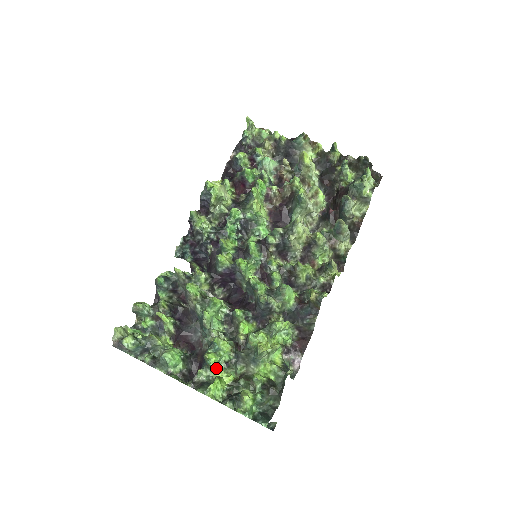
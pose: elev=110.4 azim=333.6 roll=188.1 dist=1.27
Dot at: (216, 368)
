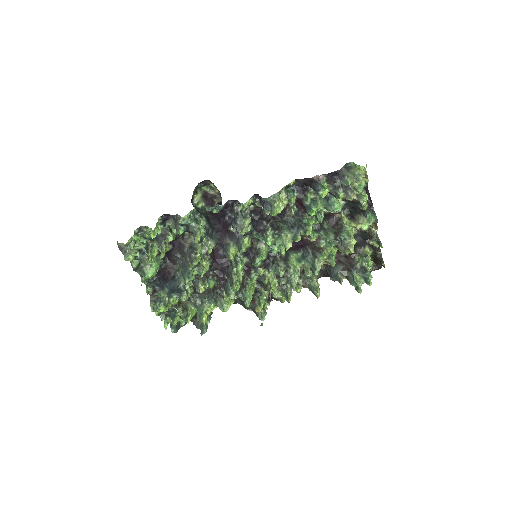
Dot at: occluded
